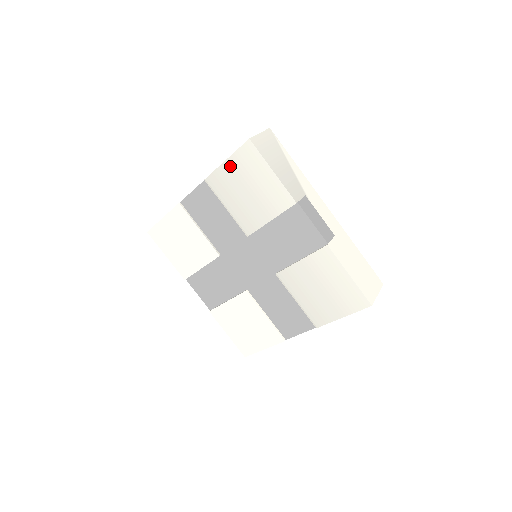
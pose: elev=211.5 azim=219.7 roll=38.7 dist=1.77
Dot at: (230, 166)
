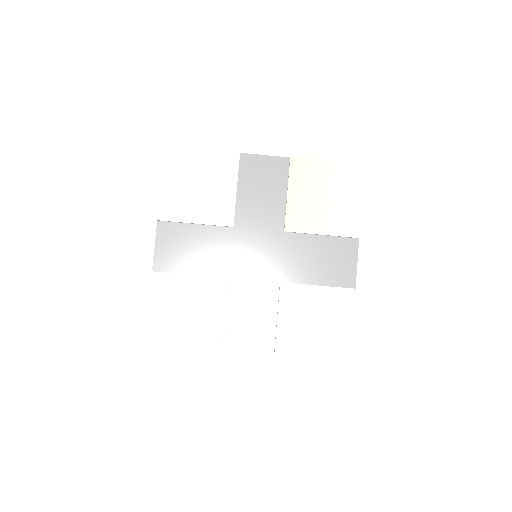
Dot at: (327, 167)
